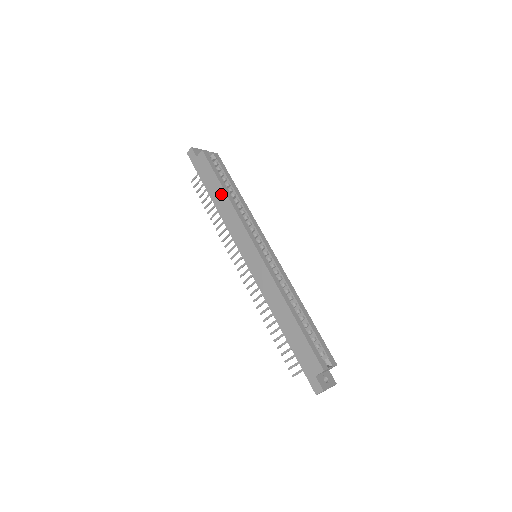
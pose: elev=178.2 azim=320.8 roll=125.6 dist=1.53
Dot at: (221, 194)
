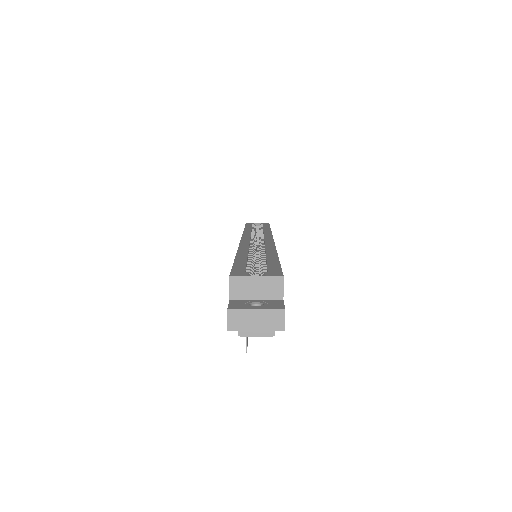
Dot at: occluded
